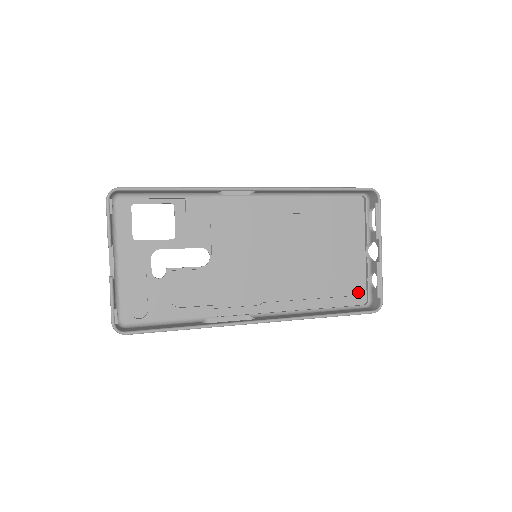
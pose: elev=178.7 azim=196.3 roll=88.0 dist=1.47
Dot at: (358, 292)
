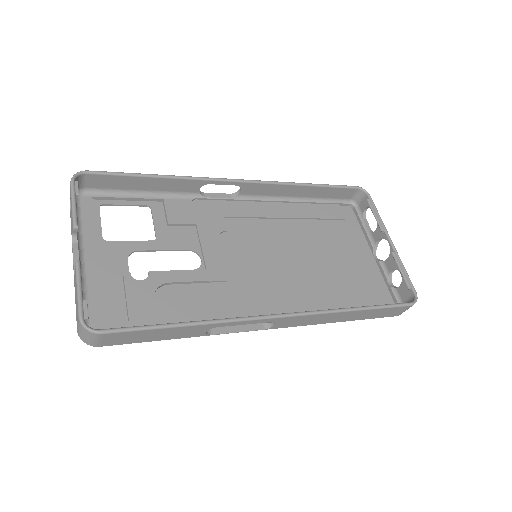
Dot at: (383, 297)
